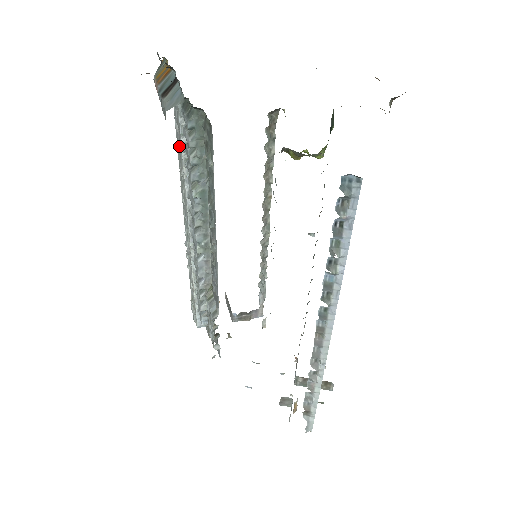
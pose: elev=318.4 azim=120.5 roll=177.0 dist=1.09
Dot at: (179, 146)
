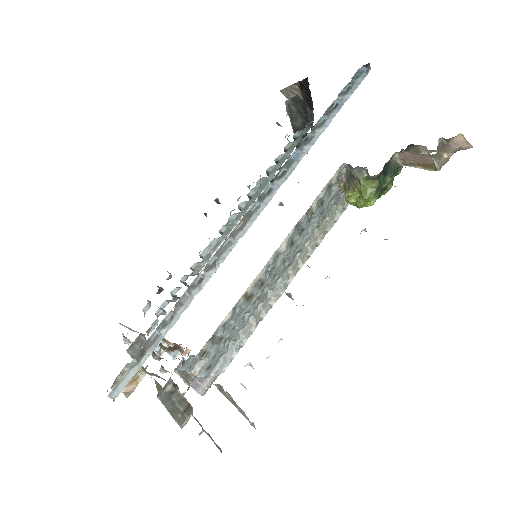
Dot at: occluded
